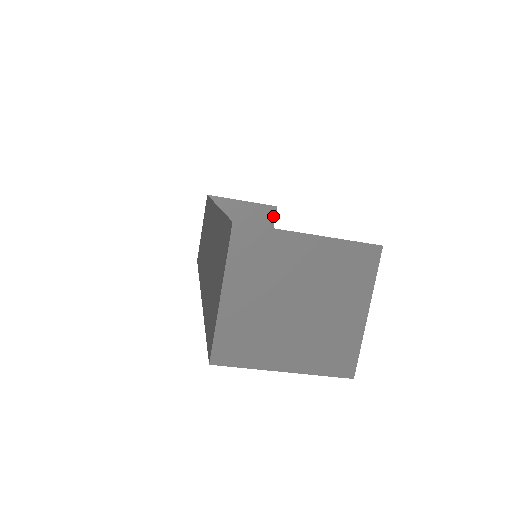
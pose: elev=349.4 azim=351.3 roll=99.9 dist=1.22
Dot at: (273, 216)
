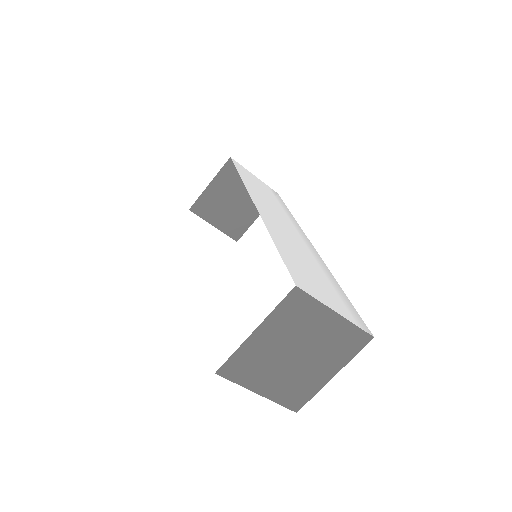
Dot at: occluded
